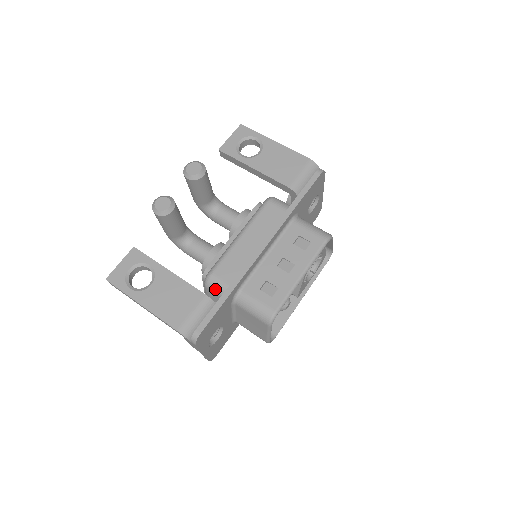
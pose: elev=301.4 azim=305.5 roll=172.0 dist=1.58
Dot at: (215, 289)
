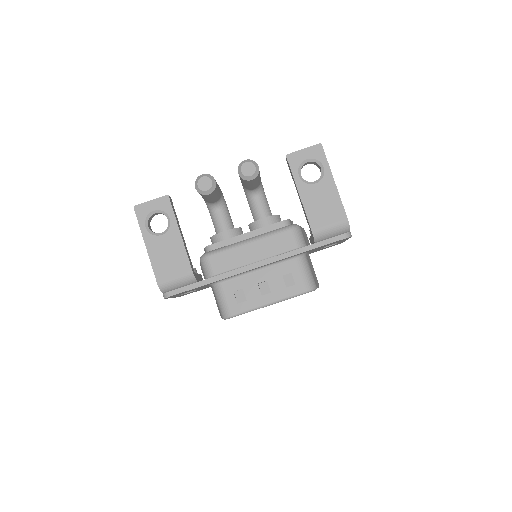
Dot at: (204, 268)
